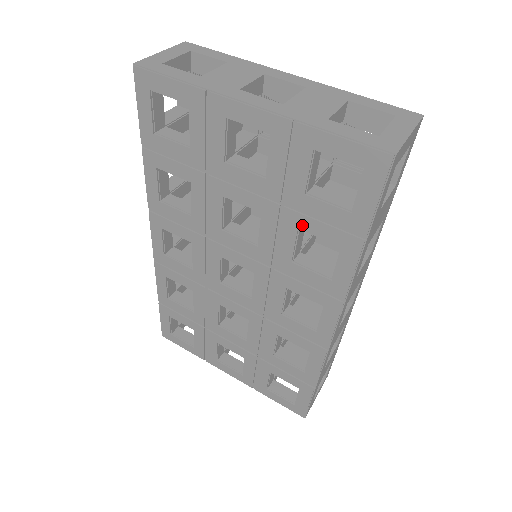
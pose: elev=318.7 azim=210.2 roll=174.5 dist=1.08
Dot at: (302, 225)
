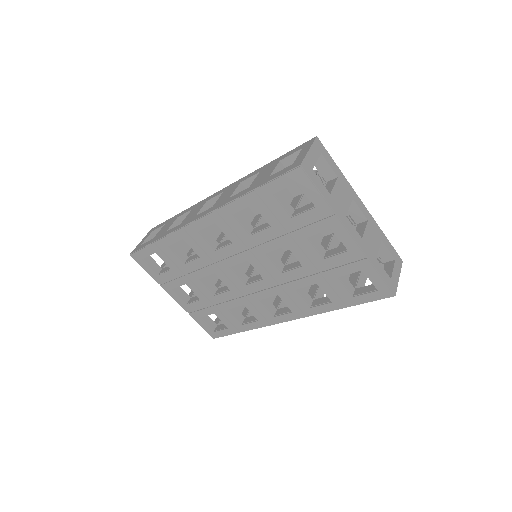
Dot at: (321, 284)
